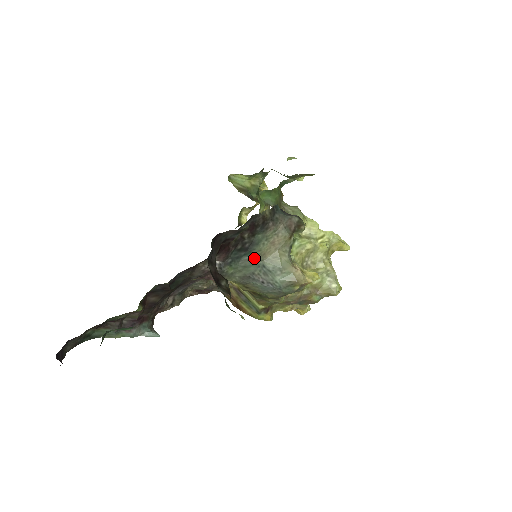
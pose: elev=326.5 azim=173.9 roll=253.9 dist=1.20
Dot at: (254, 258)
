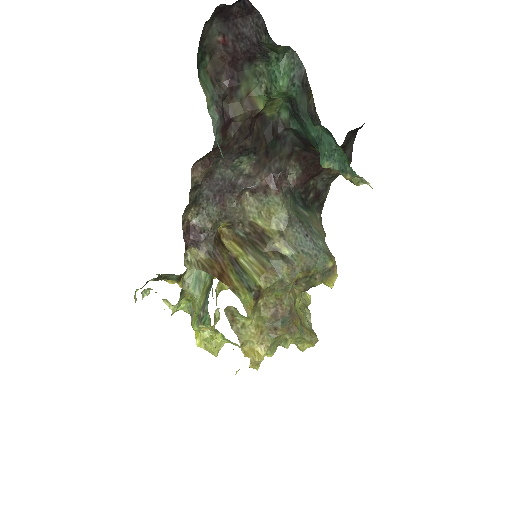
Dot at: (306, 216)
